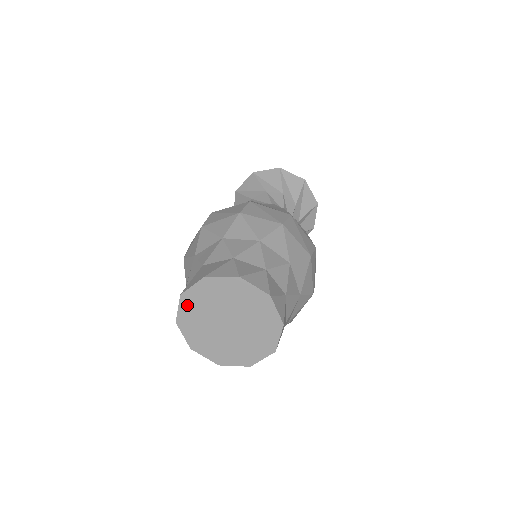
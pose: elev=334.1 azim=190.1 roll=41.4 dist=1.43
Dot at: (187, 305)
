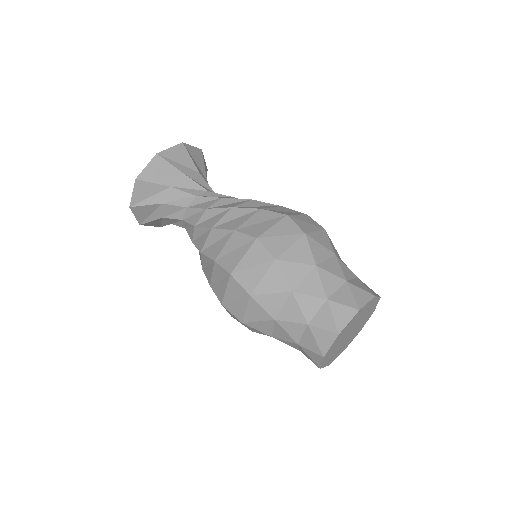
Dot at: (327, 362)
